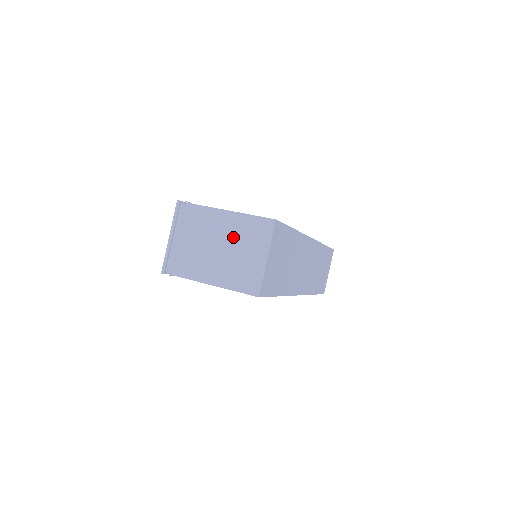
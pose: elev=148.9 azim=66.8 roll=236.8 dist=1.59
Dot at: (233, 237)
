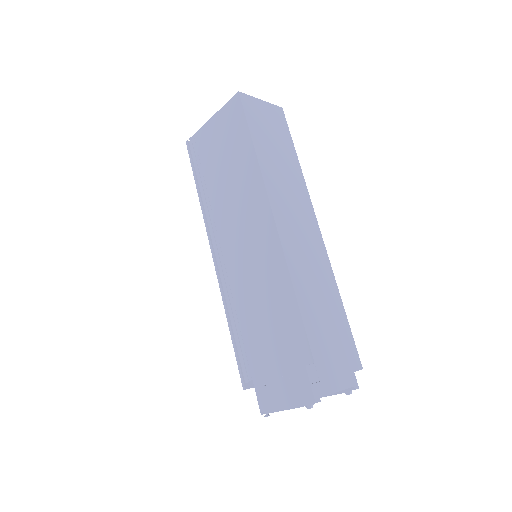
Dot at: occluded
